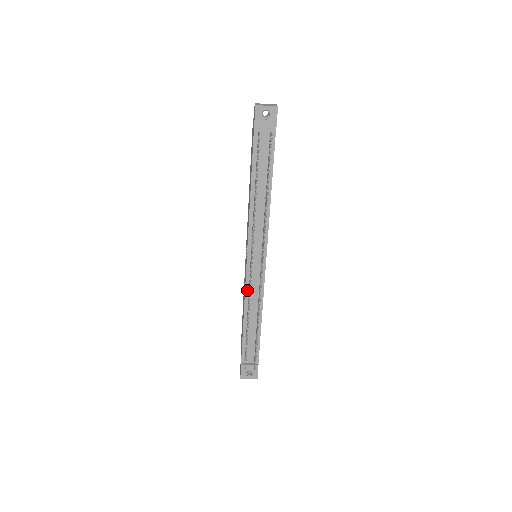
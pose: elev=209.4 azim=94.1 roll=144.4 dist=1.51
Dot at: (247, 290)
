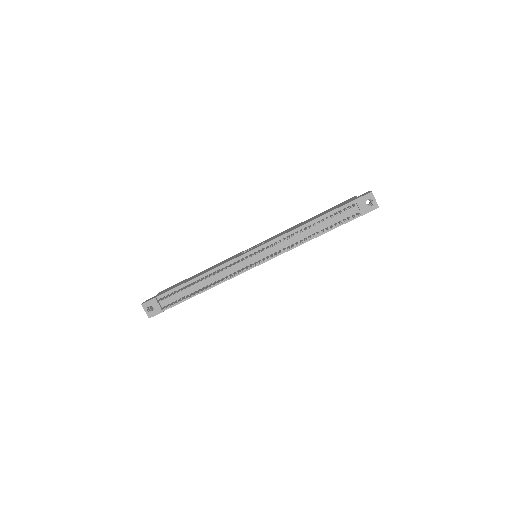
Dot at: (226, 265)
